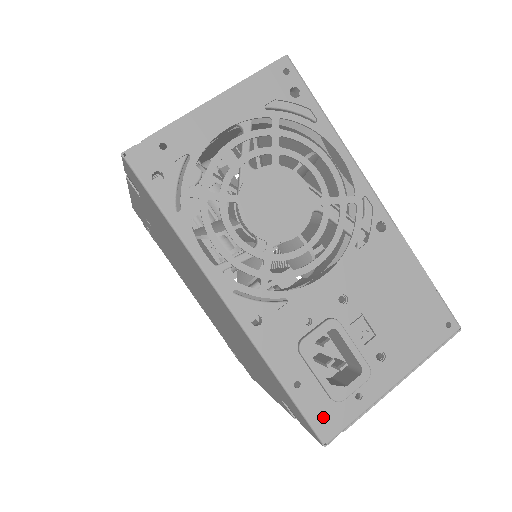
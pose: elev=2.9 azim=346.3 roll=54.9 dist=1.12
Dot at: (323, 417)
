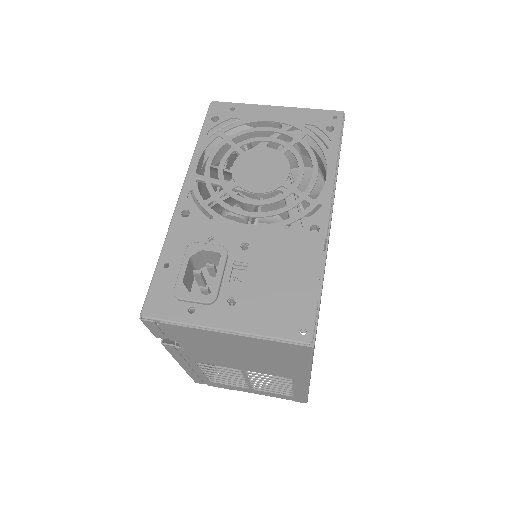
Dot at: (158, 298)
